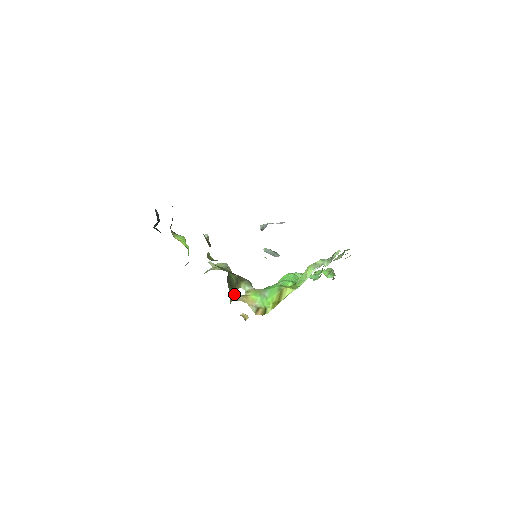
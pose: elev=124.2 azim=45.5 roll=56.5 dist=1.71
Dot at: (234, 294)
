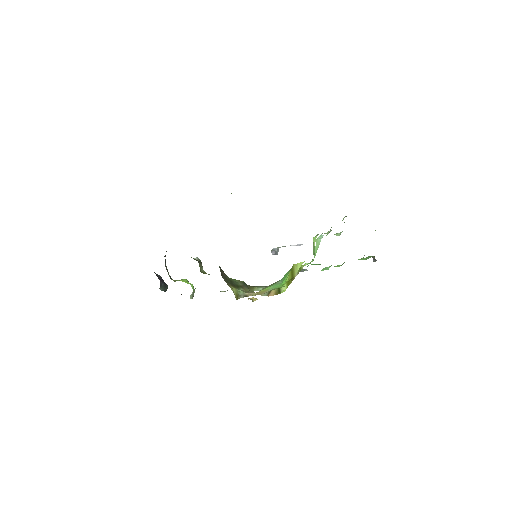
Dot at: (240, 292)
